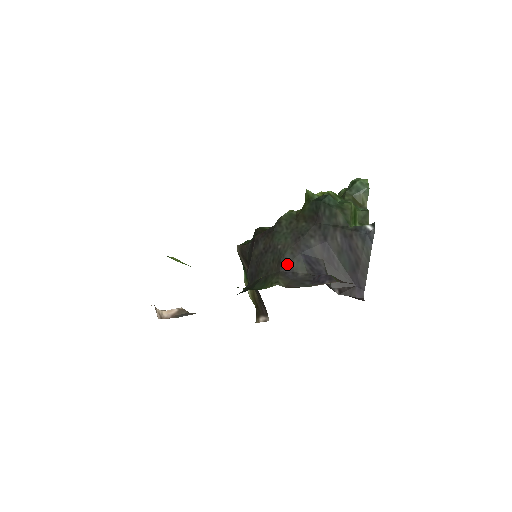
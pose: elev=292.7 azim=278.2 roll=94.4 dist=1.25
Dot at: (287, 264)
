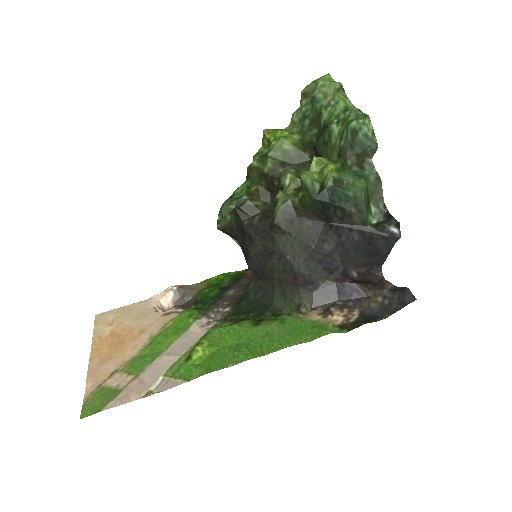
Dot at: (305, 279)
